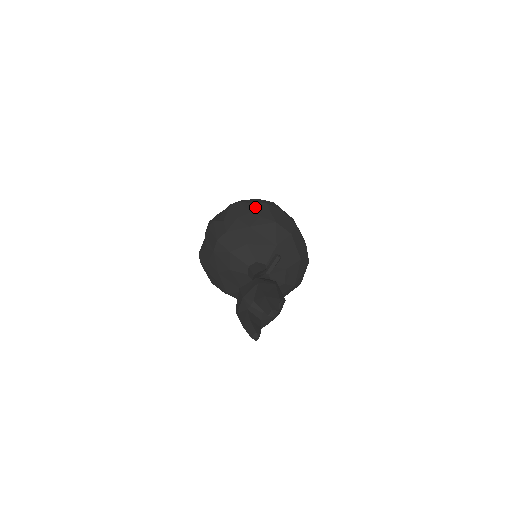
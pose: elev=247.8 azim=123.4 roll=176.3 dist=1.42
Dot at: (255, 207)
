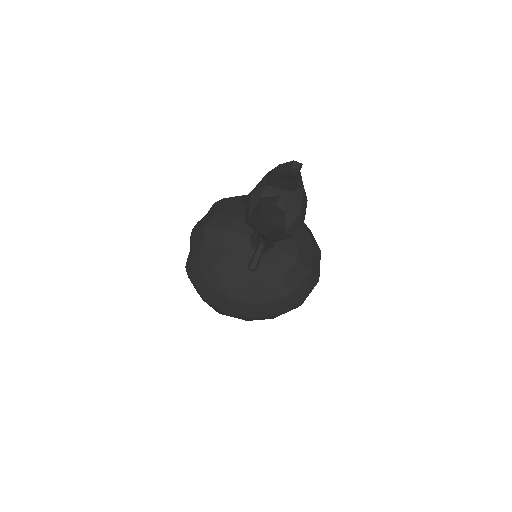
Dot at: (243, 196)
